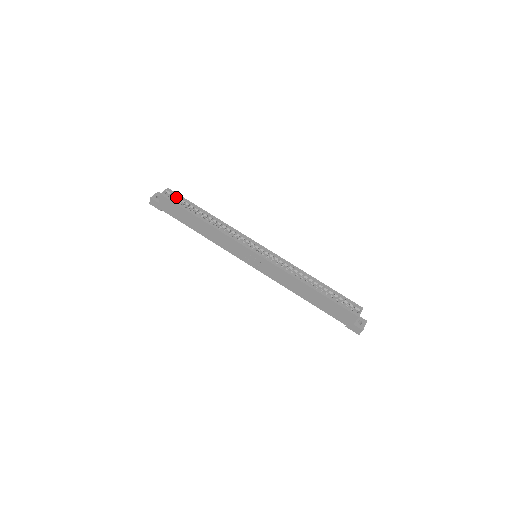
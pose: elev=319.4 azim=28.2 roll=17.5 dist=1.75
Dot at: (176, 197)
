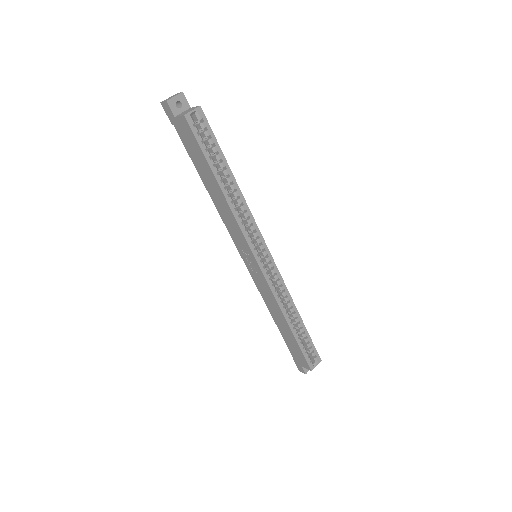
Dot at: (204, 127)
